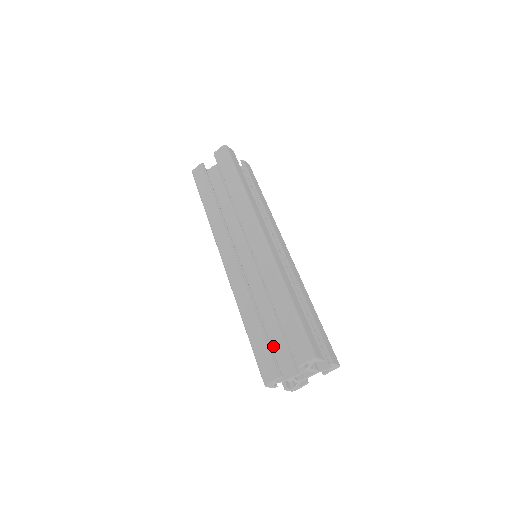
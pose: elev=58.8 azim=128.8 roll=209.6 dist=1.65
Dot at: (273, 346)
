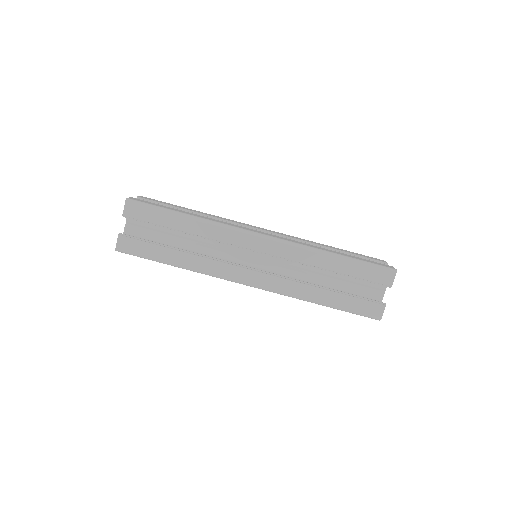
Dot at: occluded
